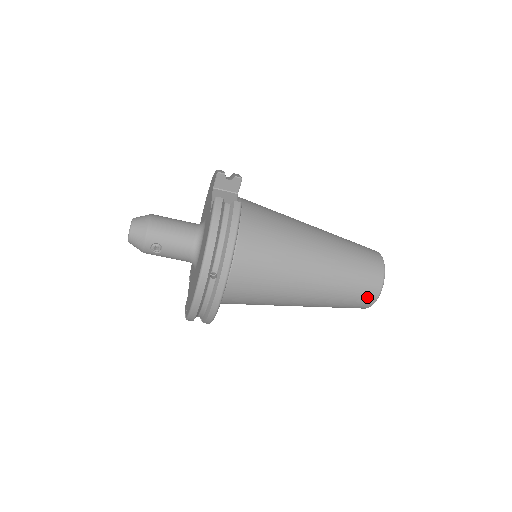
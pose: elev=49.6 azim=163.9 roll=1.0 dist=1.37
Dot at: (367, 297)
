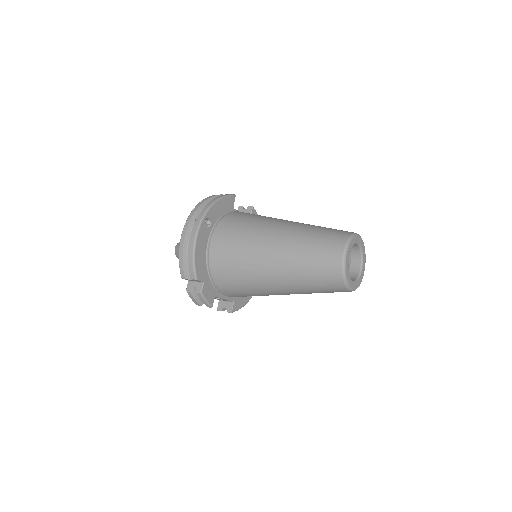
Dot at: (333, 250)
